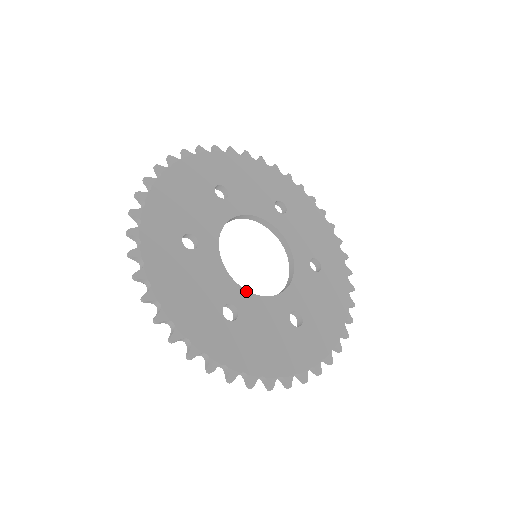
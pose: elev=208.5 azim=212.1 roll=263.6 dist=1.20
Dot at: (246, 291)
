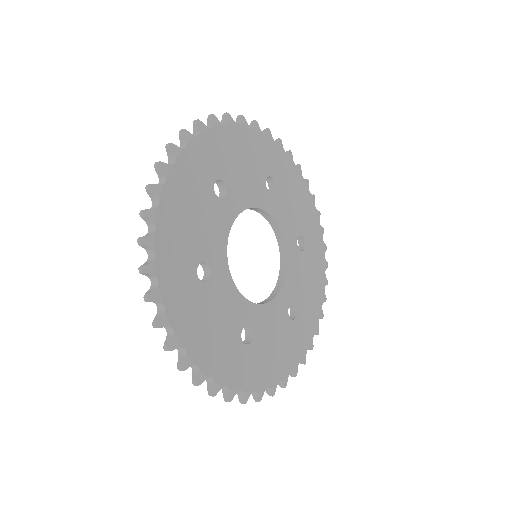
Dot at: (229, 271)
